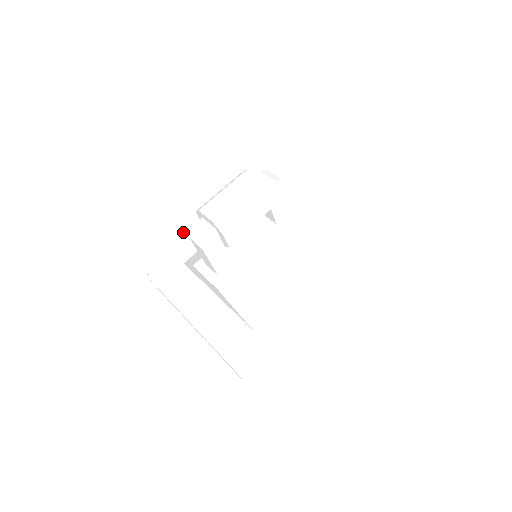
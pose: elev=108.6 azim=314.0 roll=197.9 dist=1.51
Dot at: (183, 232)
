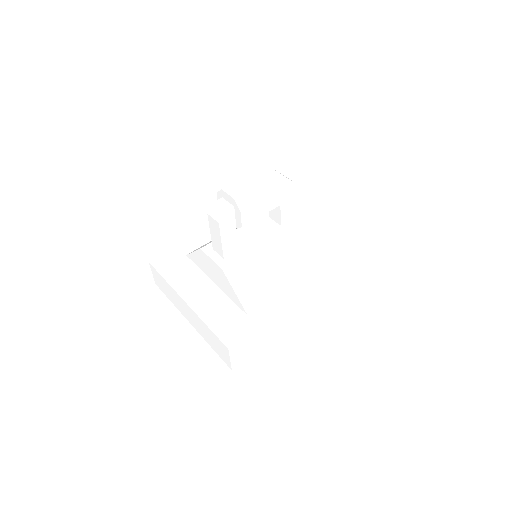
Dot at: (188, 231)
